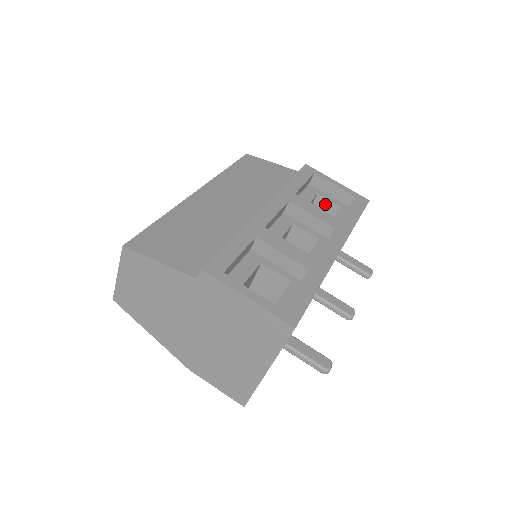
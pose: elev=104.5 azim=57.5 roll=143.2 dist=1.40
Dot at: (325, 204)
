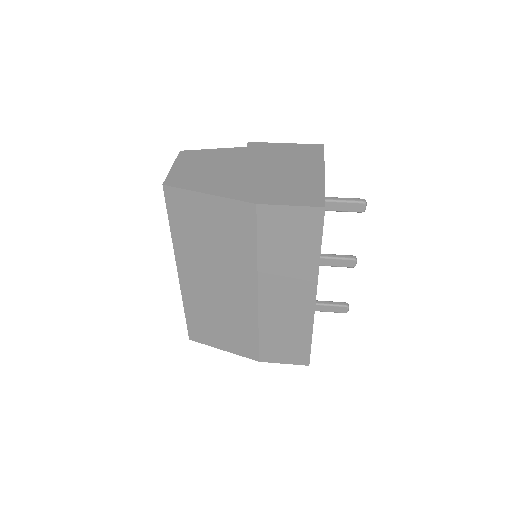
Dot at: occluded
